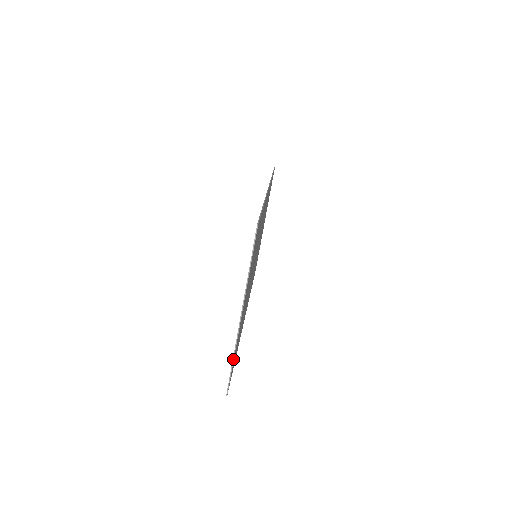
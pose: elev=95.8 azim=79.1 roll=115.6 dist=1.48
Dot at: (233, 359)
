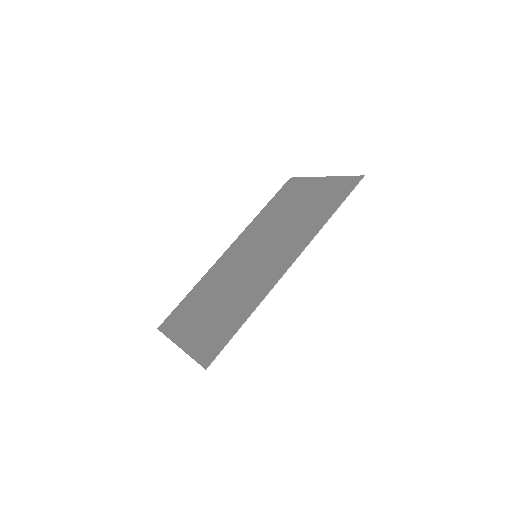
Dot at: (167, 337)
